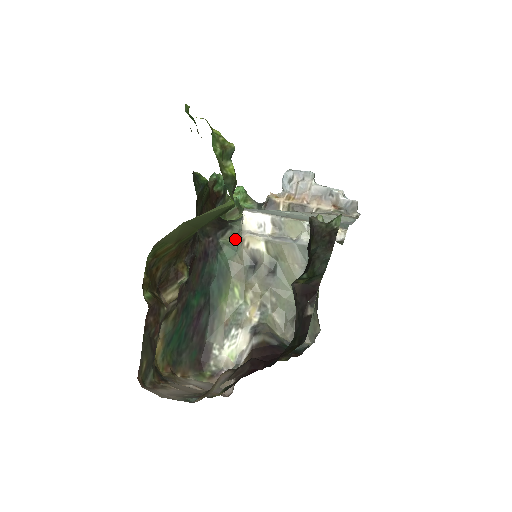
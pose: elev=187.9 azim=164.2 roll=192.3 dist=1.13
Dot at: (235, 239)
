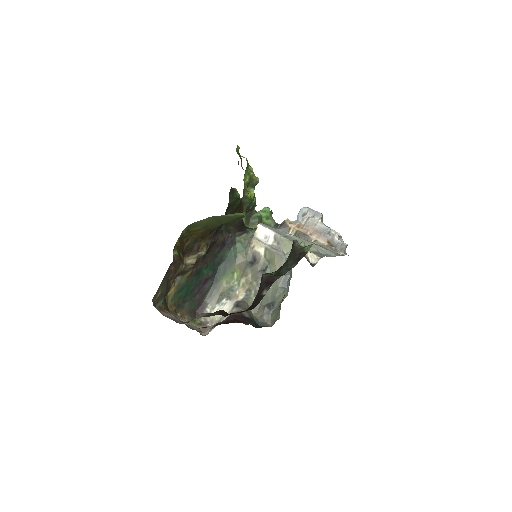
Dot at: (247, 241)
